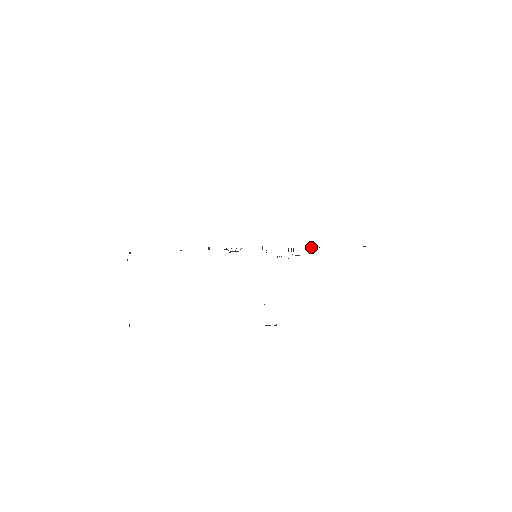
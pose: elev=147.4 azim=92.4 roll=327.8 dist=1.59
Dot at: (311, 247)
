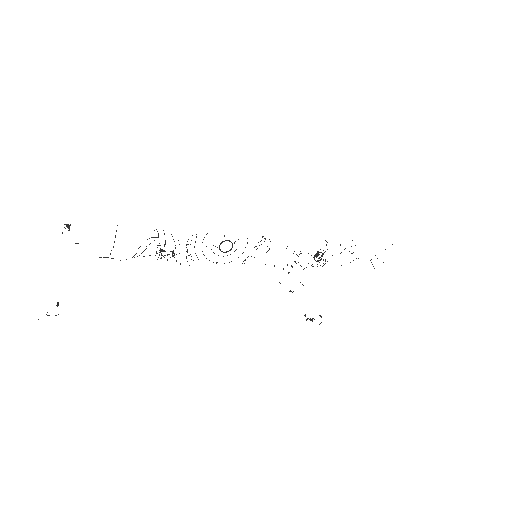
Dot at: occluded
